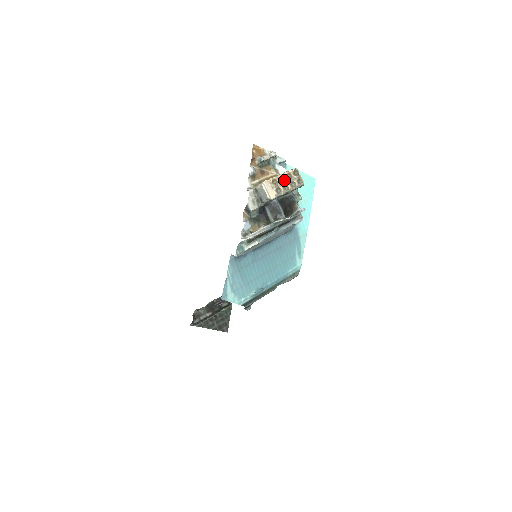
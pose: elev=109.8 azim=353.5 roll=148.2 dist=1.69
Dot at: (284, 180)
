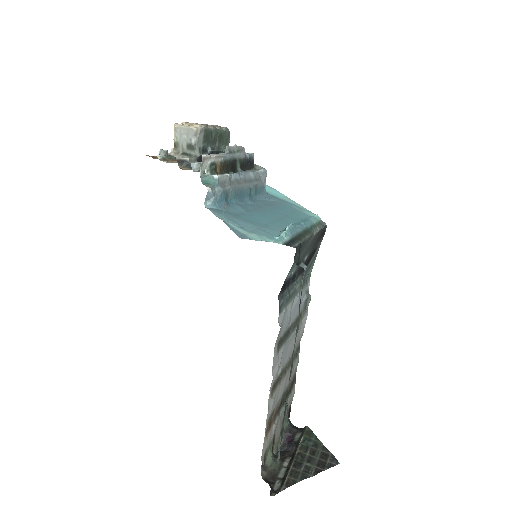
Dot at: occluded
